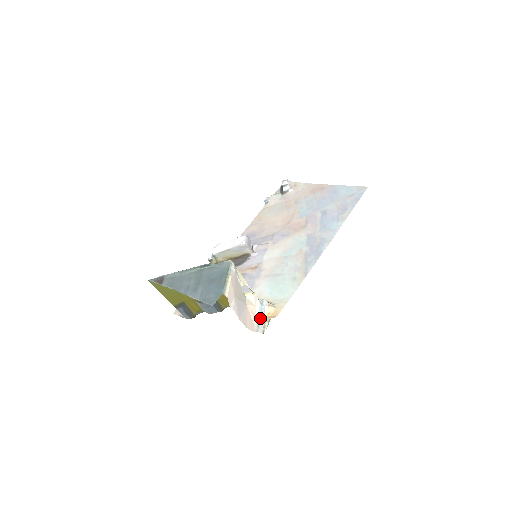
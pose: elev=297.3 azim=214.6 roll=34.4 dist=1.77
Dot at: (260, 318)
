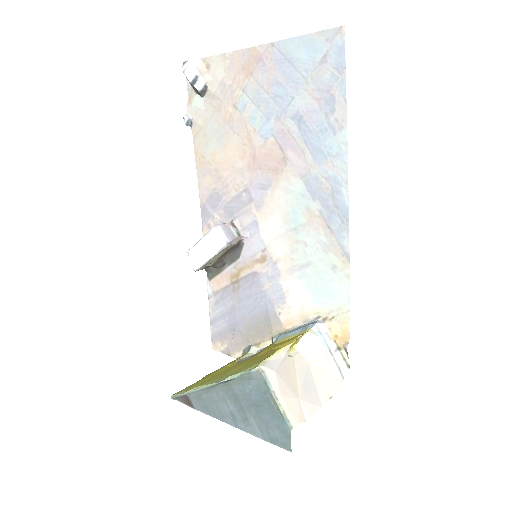
Dot at: (333, 356)
